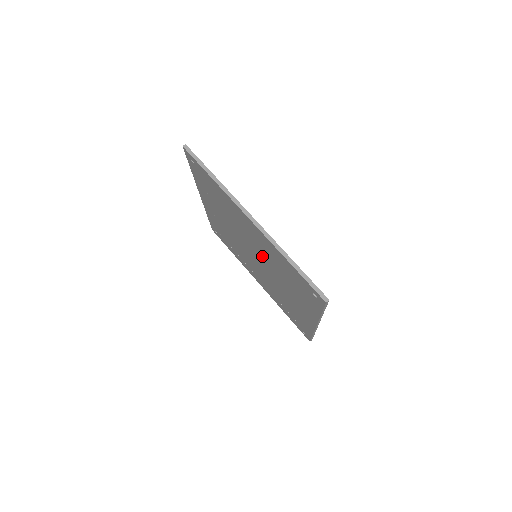
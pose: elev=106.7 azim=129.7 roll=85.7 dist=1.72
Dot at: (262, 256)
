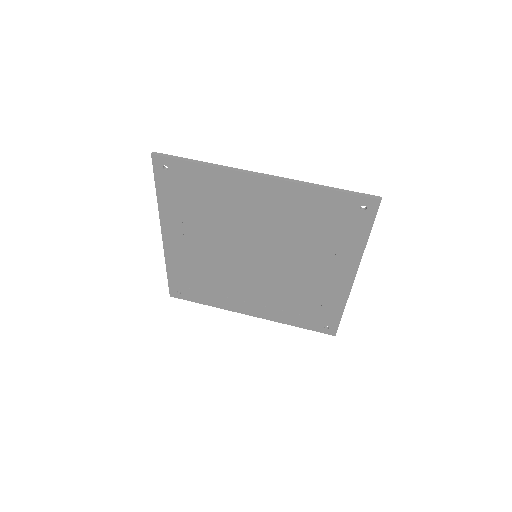
Dot at: (272, 237)
